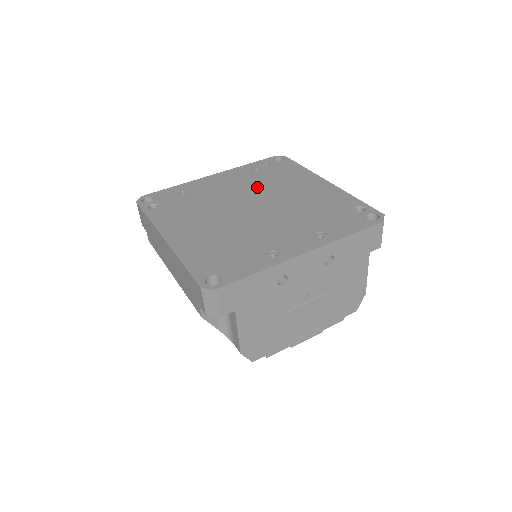
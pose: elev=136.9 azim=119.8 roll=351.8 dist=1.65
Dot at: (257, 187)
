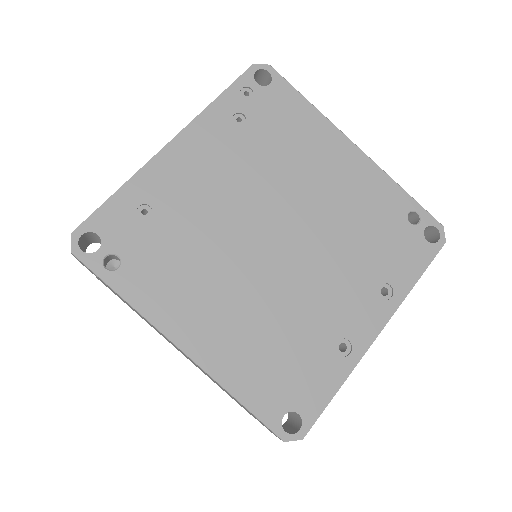
Dot at: (261, 176)
